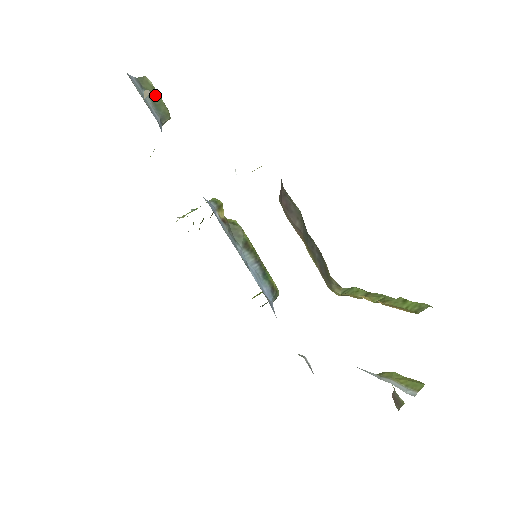
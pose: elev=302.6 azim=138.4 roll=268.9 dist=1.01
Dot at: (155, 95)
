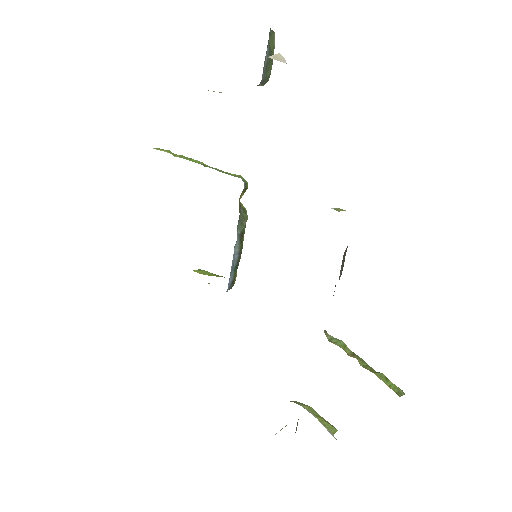
Dot at: occluded
